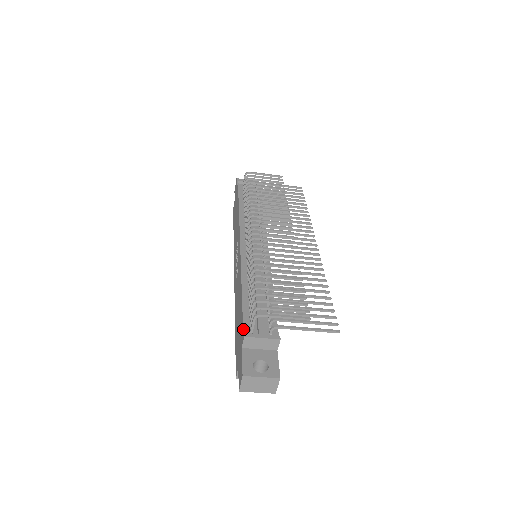
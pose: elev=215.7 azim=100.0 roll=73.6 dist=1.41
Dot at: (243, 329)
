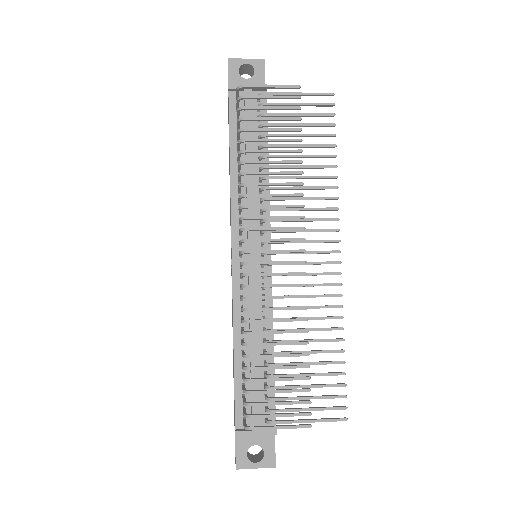
Dot at: (235, 419)
